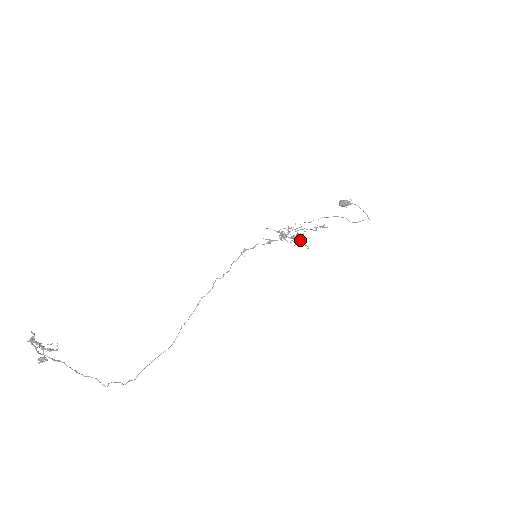
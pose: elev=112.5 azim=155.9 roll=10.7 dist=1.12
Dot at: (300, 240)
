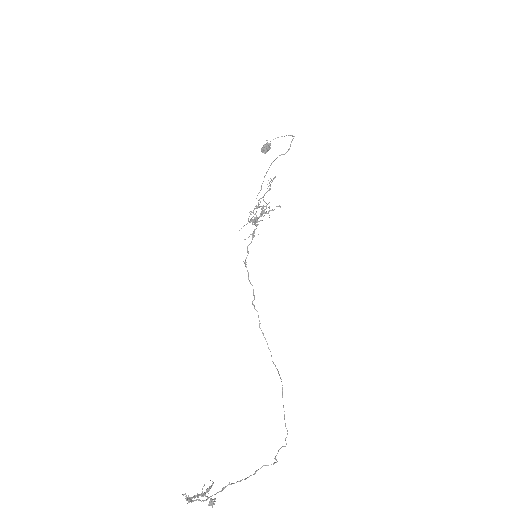
Dot at: occluded
